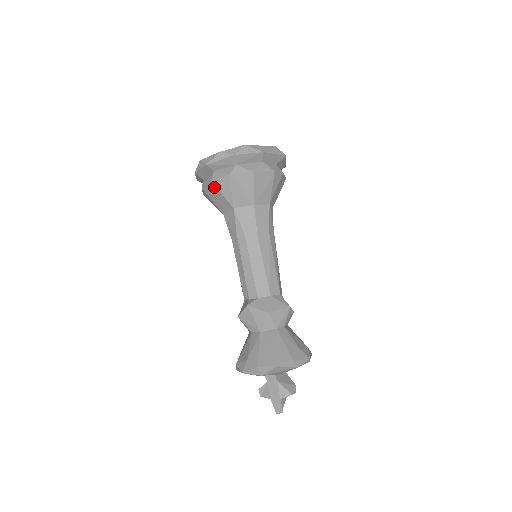
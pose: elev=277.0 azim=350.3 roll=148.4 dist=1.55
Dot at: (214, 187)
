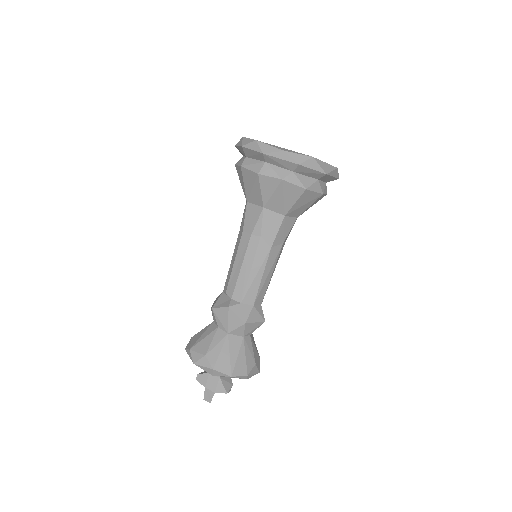
Dot at: (257, 179)
